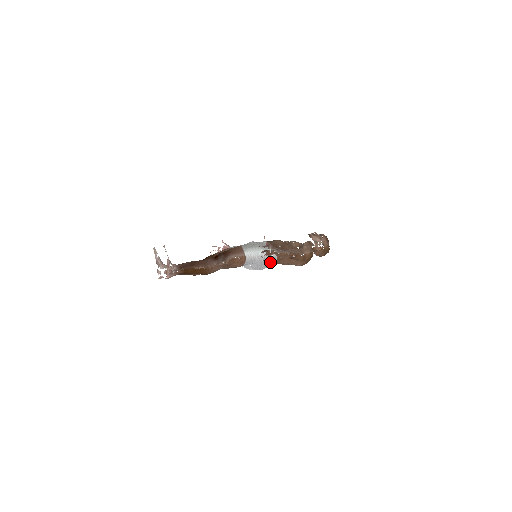
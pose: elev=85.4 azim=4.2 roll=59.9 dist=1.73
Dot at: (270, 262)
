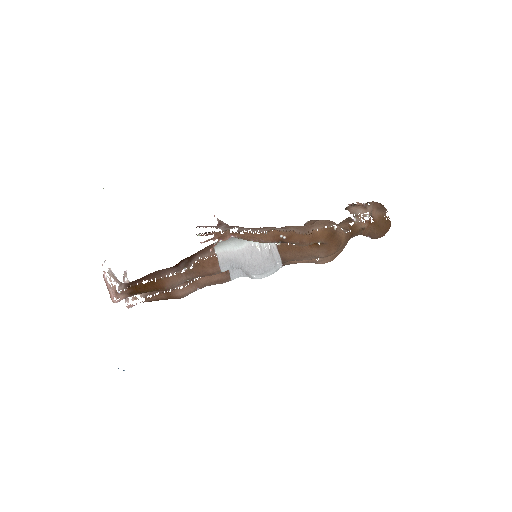
Dot at: (266, 258)
